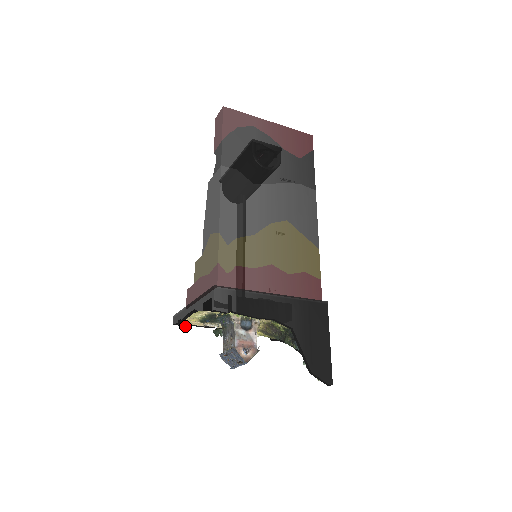
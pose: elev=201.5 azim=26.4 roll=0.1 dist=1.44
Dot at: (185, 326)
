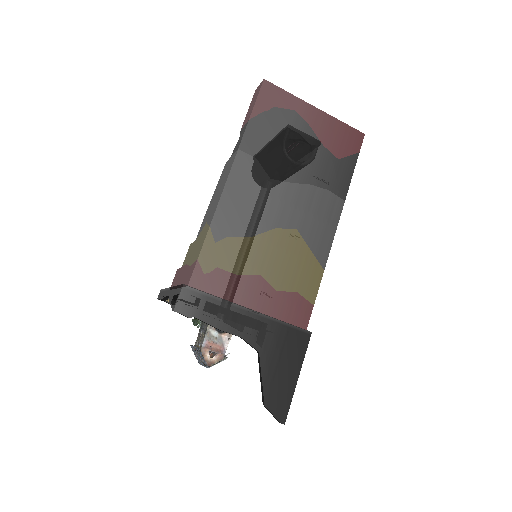
Dot at: occluded
